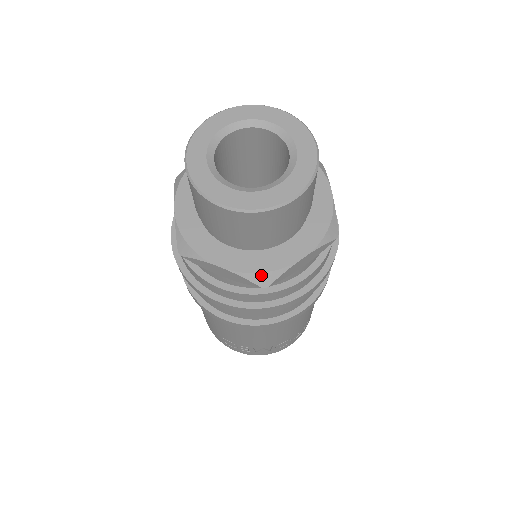
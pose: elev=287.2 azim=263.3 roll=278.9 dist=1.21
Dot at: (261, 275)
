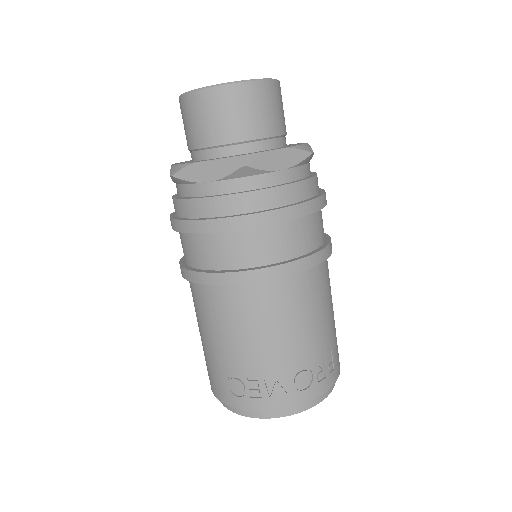
Dot at: (240, 157)
